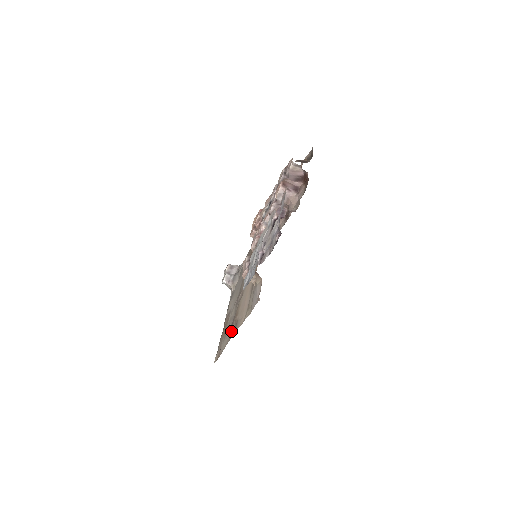
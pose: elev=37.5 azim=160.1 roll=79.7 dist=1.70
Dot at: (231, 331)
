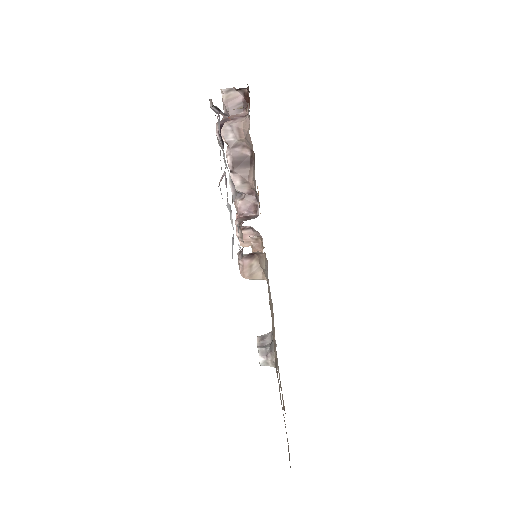
Dot at: occluded
